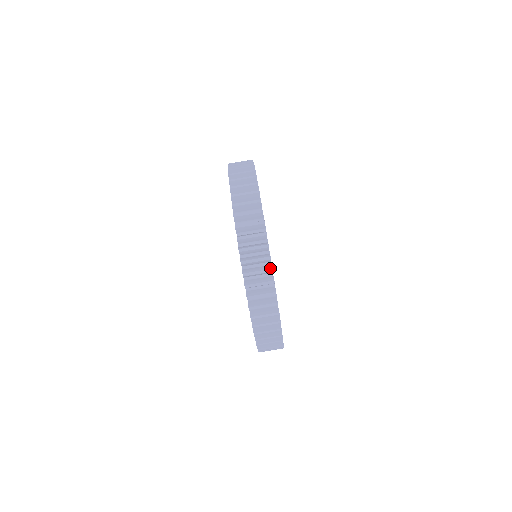
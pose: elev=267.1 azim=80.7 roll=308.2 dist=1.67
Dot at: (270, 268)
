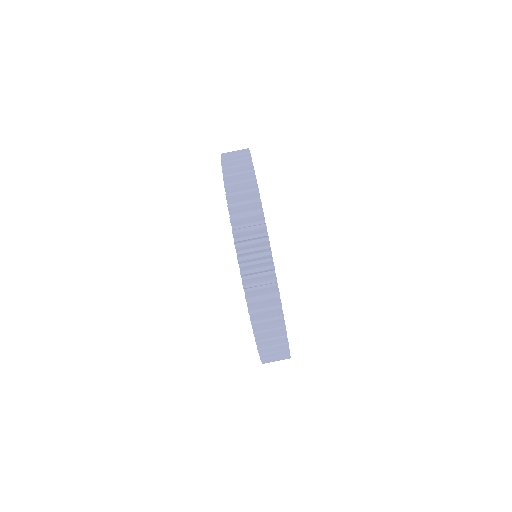
Dot at: (256, 188)
